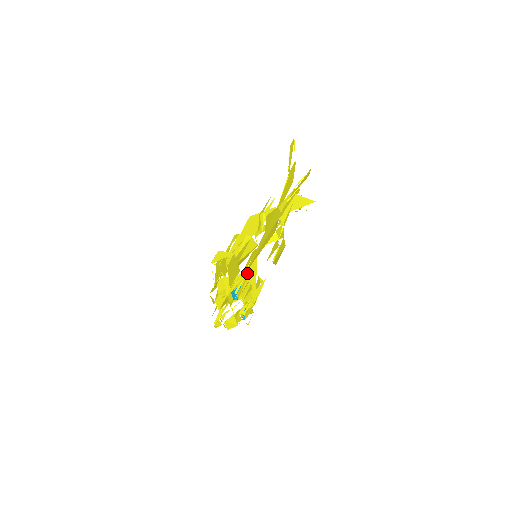
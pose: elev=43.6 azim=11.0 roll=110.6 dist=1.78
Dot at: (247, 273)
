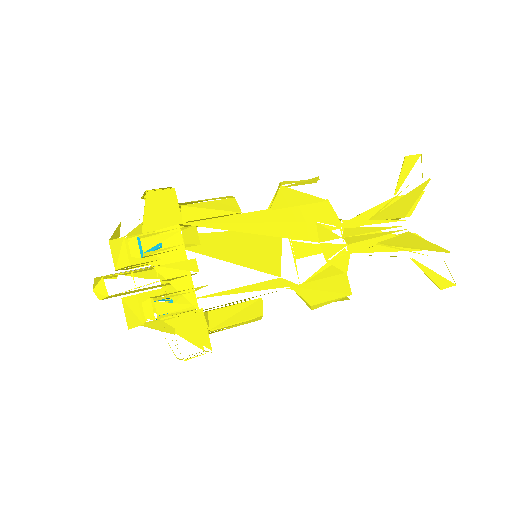
Dot at: (186, 228)
